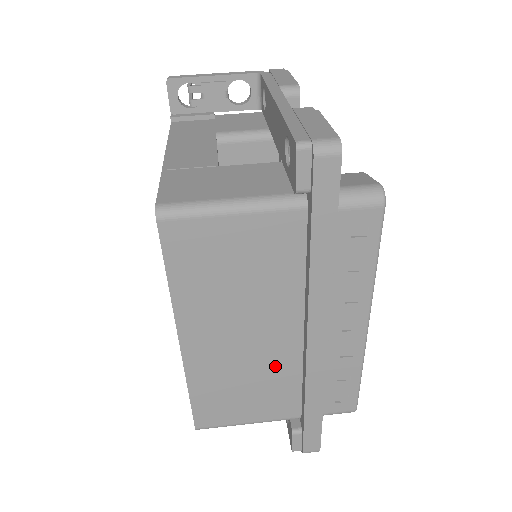
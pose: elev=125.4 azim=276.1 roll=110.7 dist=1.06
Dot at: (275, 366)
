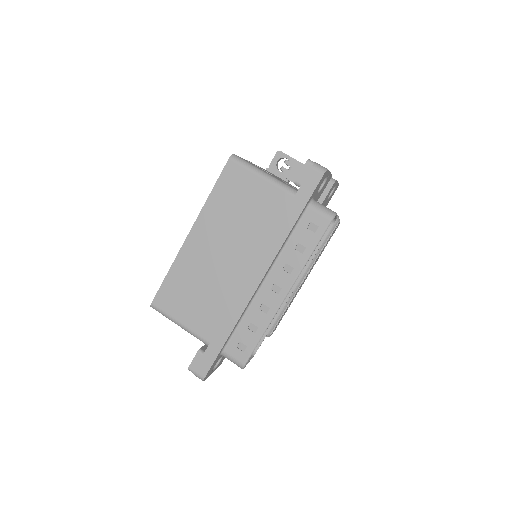
Dot at: (222, 288)
